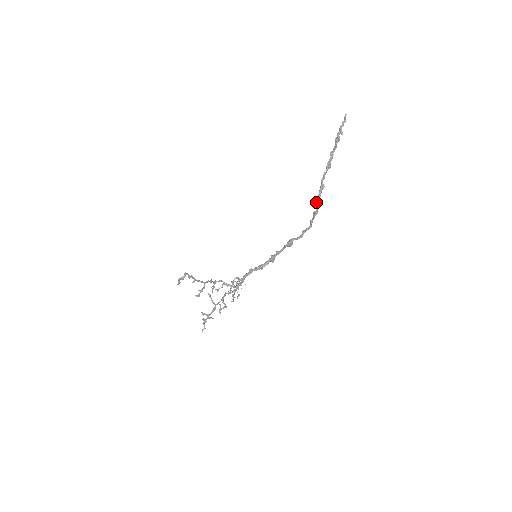
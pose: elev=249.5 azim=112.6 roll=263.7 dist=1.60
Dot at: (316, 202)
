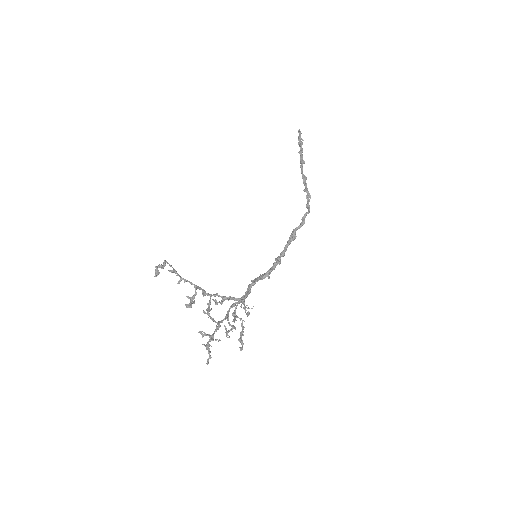
Dot at: (304, 189)
